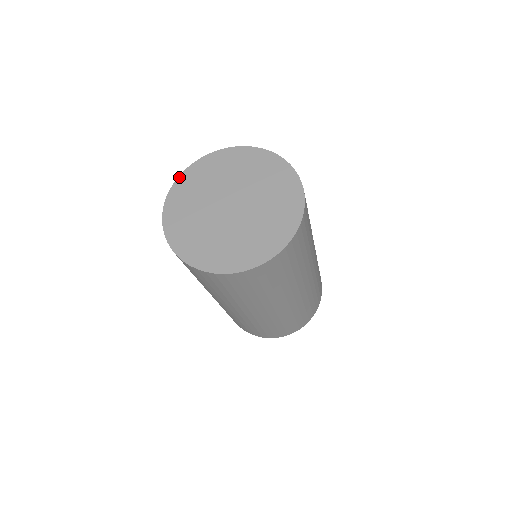
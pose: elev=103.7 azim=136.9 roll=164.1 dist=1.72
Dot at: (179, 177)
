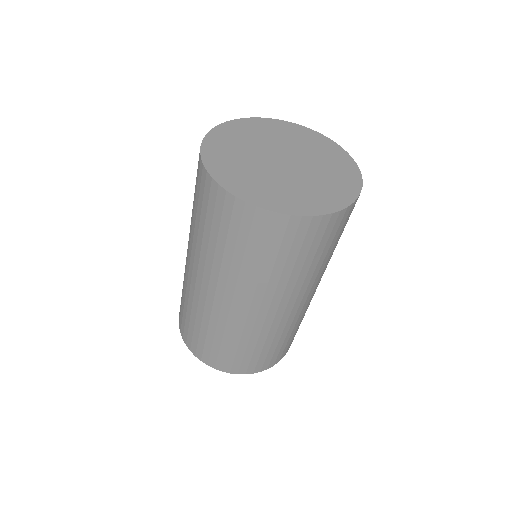
Dot at: (201, 152)
